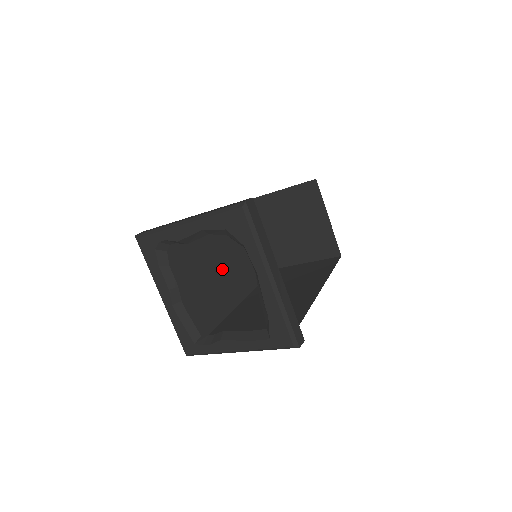
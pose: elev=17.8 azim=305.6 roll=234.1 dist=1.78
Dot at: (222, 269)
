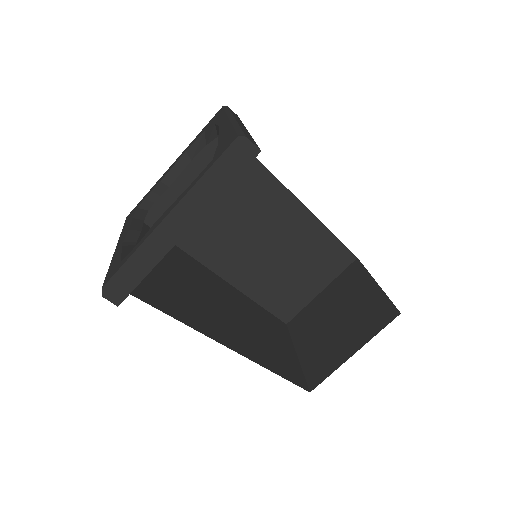
Dot at: (216, 308)
